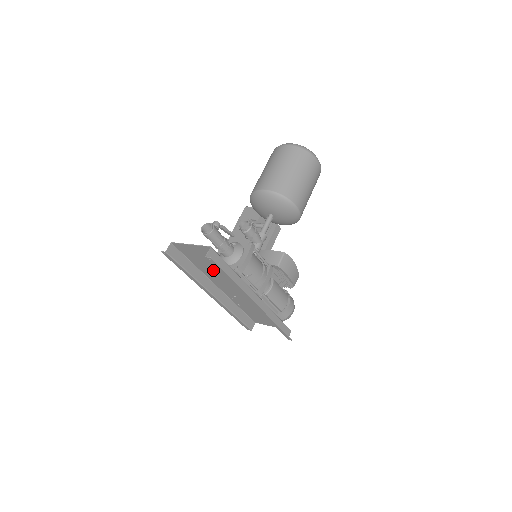
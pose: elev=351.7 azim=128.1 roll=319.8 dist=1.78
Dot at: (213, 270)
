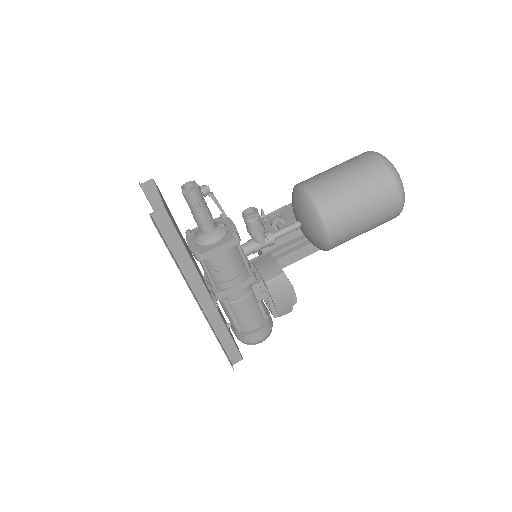
Dot at: (182, 237)
